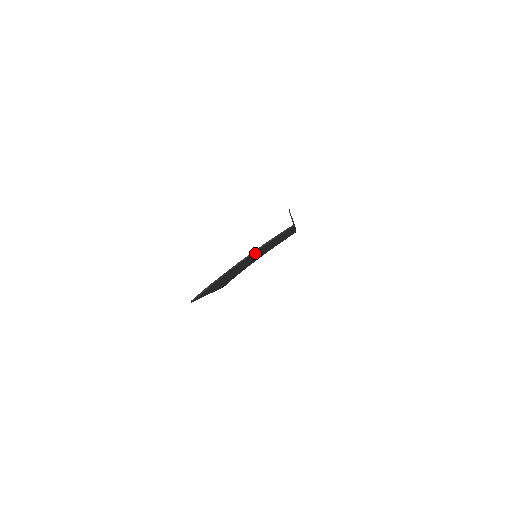
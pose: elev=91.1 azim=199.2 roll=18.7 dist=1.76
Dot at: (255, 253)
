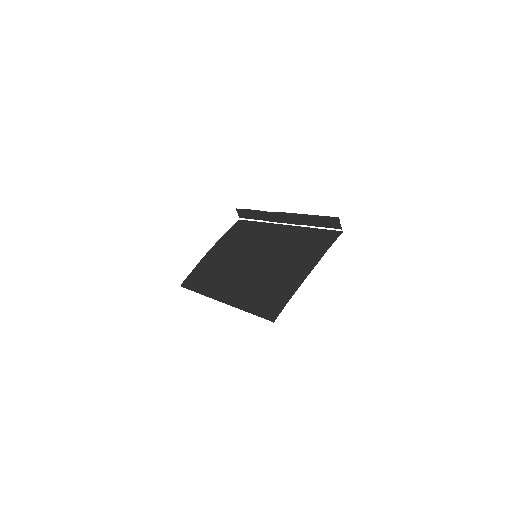
Dot at: (298, 260)
